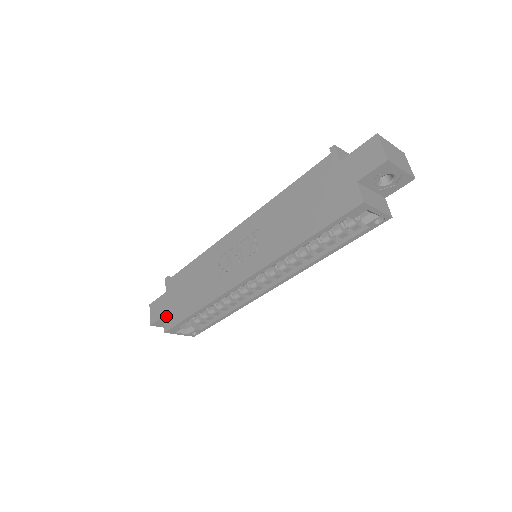
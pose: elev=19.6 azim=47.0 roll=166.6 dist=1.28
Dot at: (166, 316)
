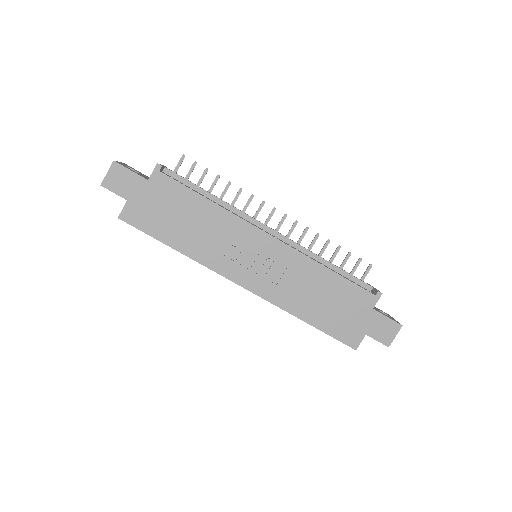
Dot at: (132, 205)
